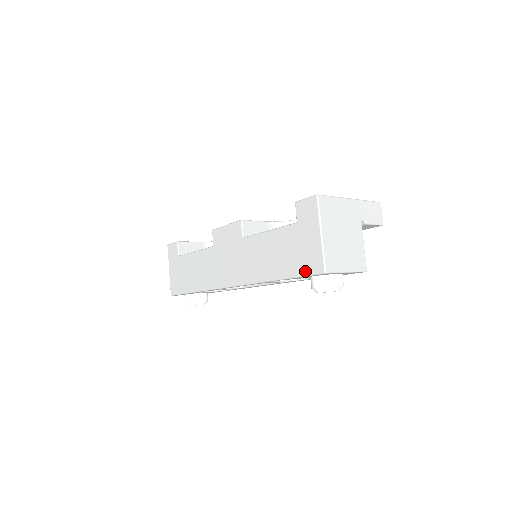
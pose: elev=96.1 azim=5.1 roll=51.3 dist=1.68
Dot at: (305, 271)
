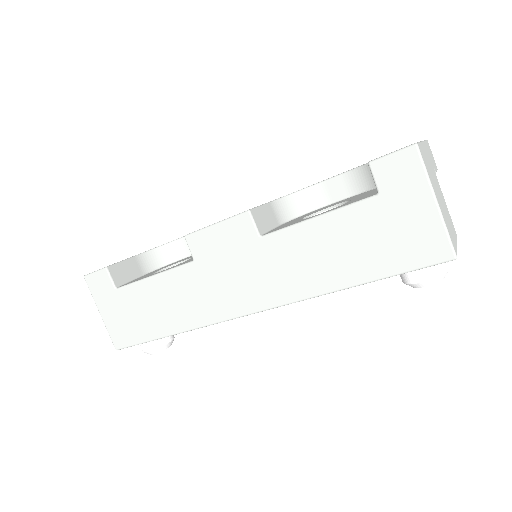
Dot at: (413, 264)
